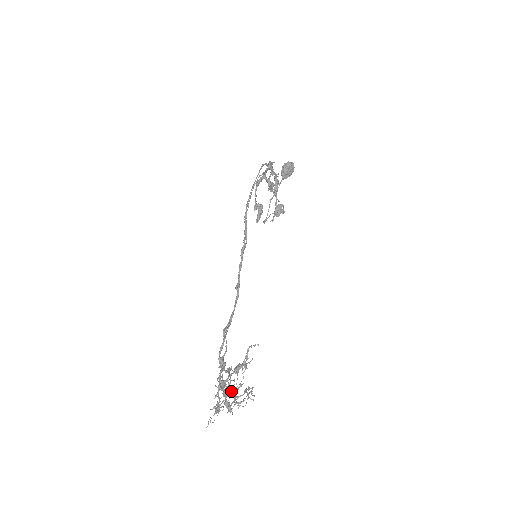
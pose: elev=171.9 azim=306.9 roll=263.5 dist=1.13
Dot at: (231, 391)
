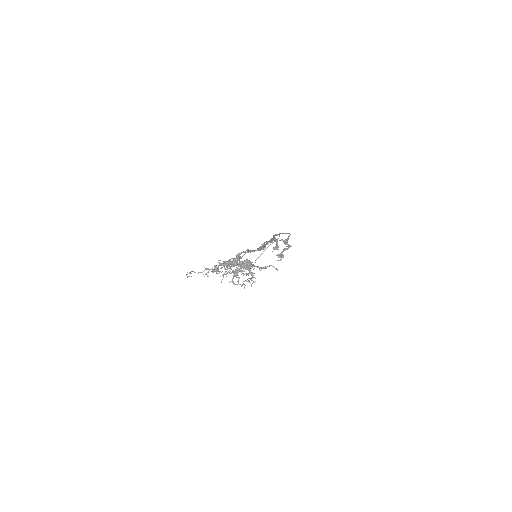
Dot at: (250, 267)
